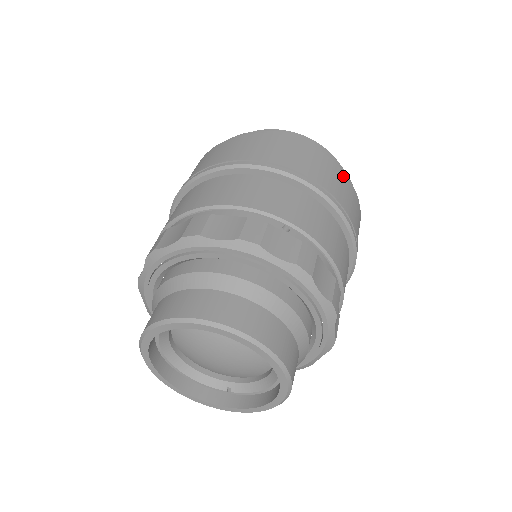
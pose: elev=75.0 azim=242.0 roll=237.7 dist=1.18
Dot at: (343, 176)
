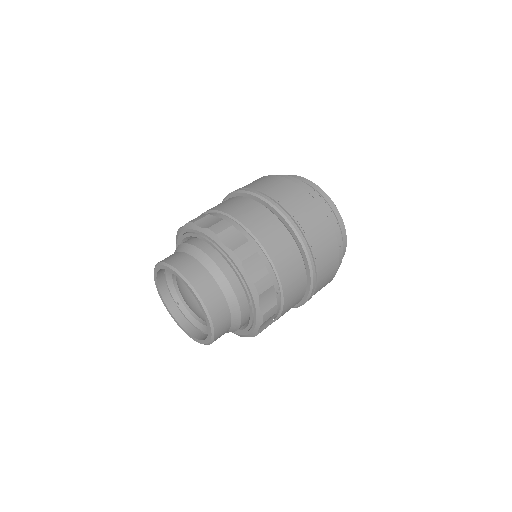
Dot at: (334, 274)
